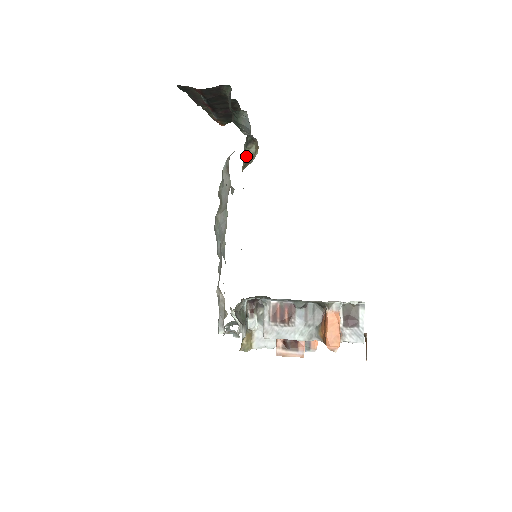
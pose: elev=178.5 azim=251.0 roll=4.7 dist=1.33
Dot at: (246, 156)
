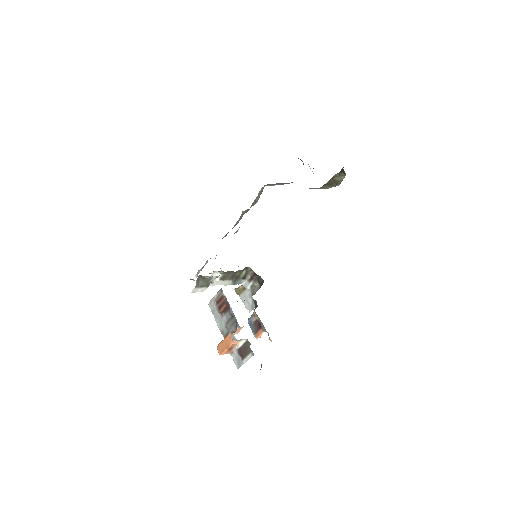
Dot at: (333, 179)
